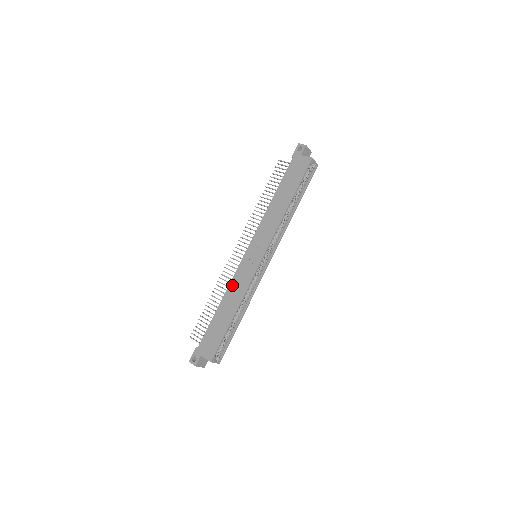
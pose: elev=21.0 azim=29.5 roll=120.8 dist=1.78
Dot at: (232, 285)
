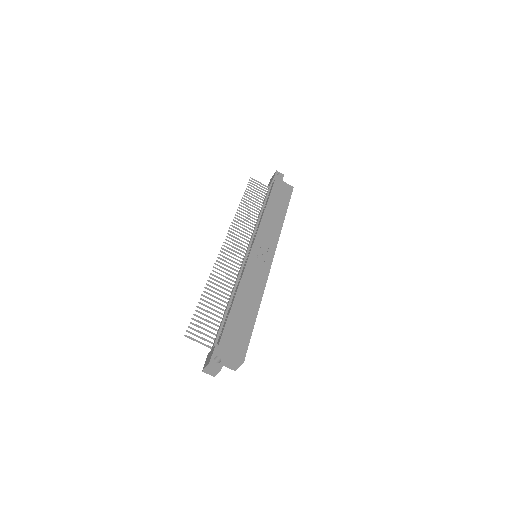
Dot at: (246, 278)
